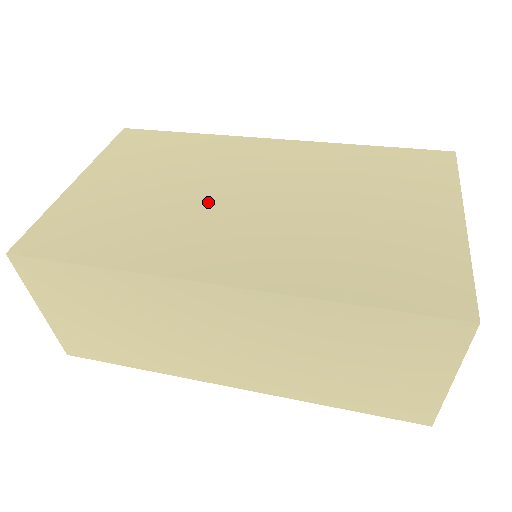
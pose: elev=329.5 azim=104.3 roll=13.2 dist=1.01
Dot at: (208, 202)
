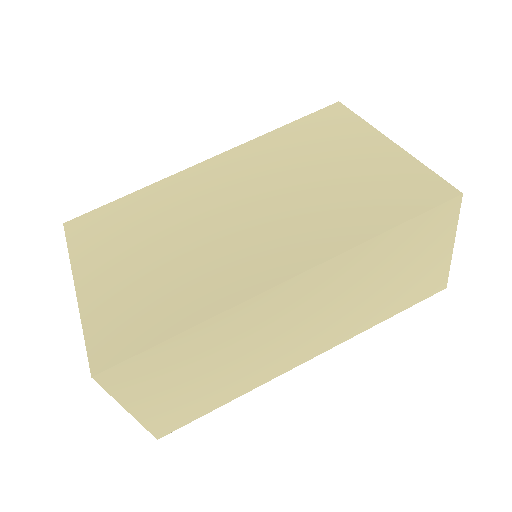
Dot at: (213, 233)
